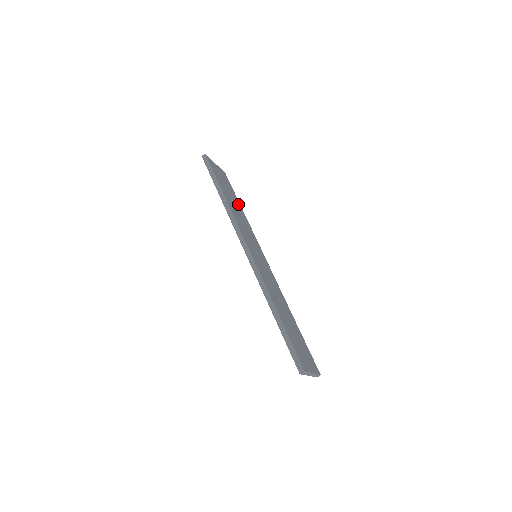
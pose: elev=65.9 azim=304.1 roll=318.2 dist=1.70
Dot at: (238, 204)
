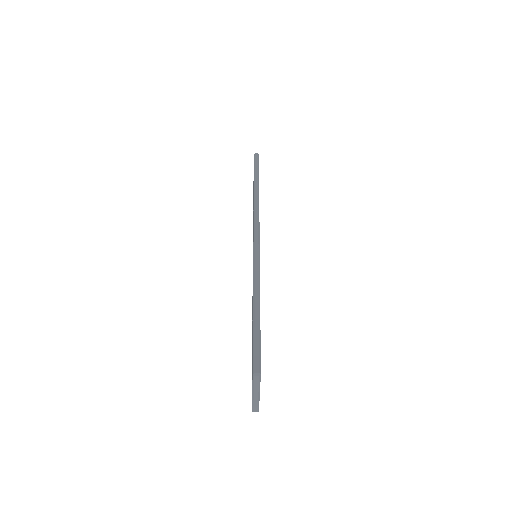
Dot at: occluded
